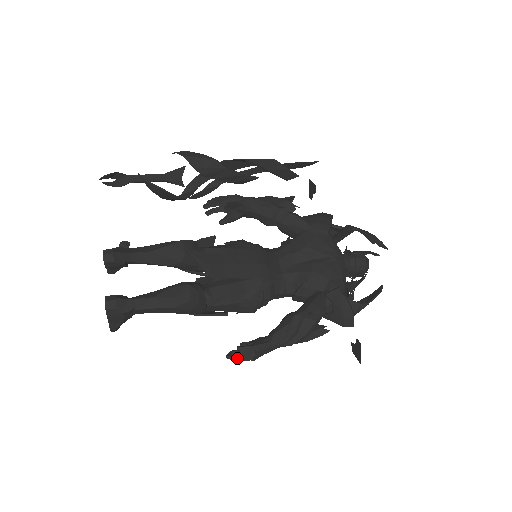
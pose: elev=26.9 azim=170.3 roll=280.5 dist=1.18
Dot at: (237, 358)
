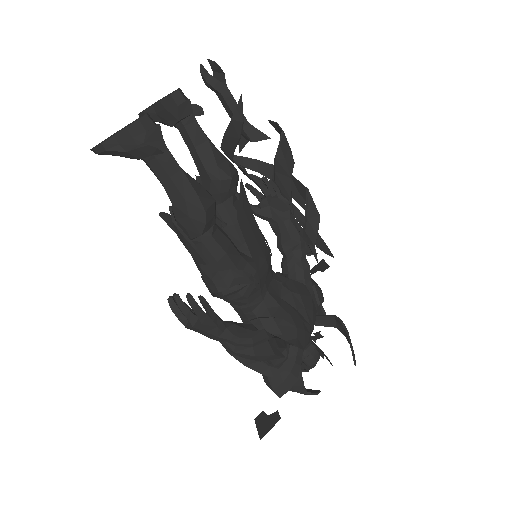
Dot at: (183, 306)
